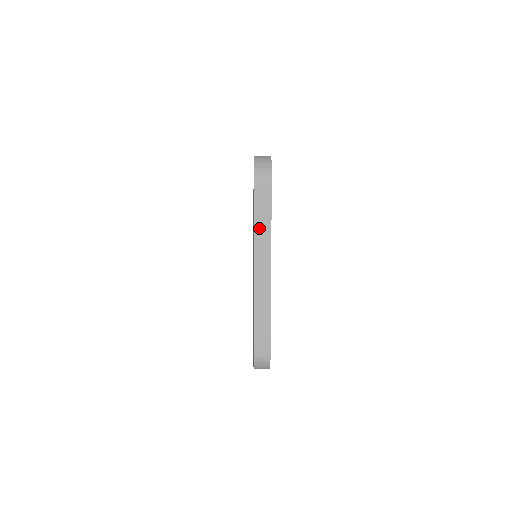
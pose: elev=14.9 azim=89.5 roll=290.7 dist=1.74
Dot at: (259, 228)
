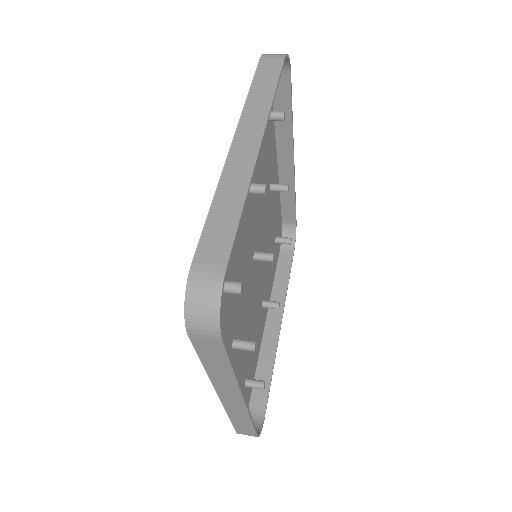
Dot at: (215, 375)
